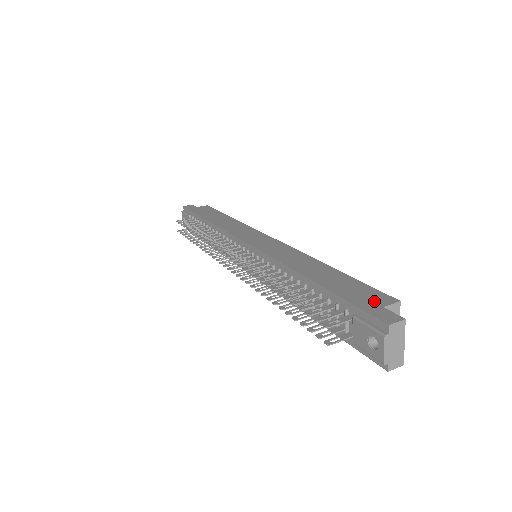
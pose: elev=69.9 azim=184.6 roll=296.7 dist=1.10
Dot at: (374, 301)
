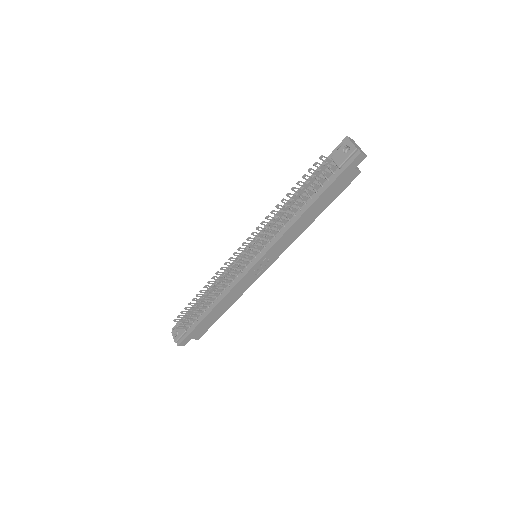
Dot at: occluded
